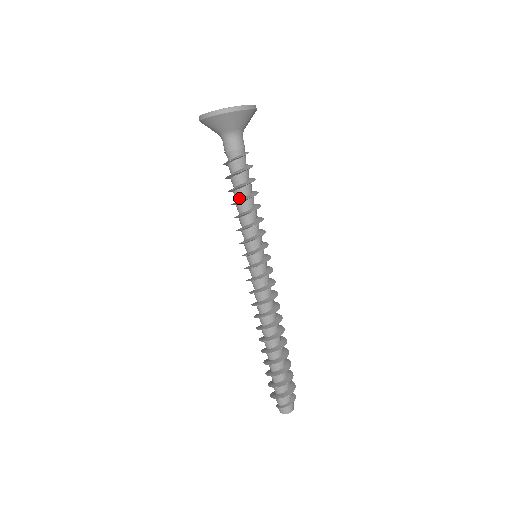
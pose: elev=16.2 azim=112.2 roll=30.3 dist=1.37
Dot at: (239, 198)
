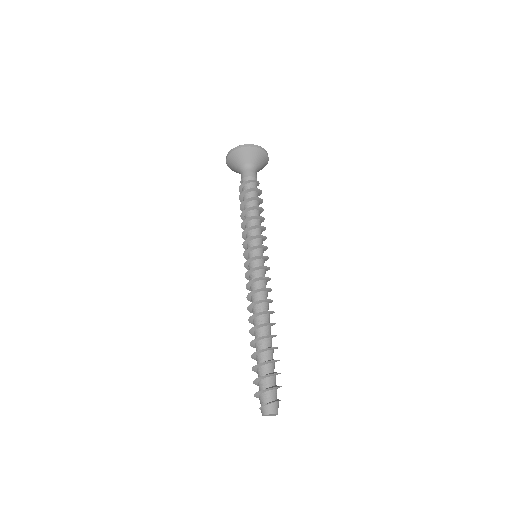
Dot at: (249, 208)
